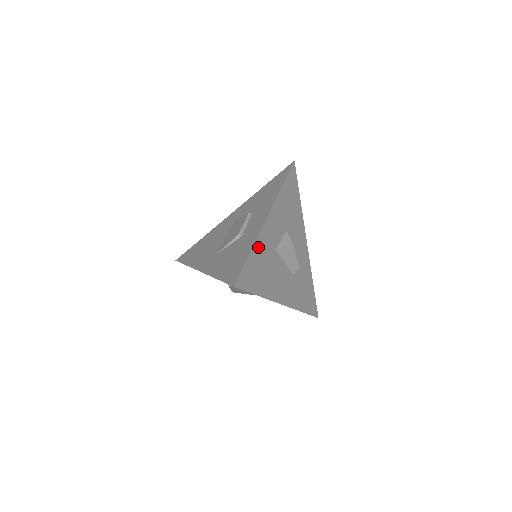
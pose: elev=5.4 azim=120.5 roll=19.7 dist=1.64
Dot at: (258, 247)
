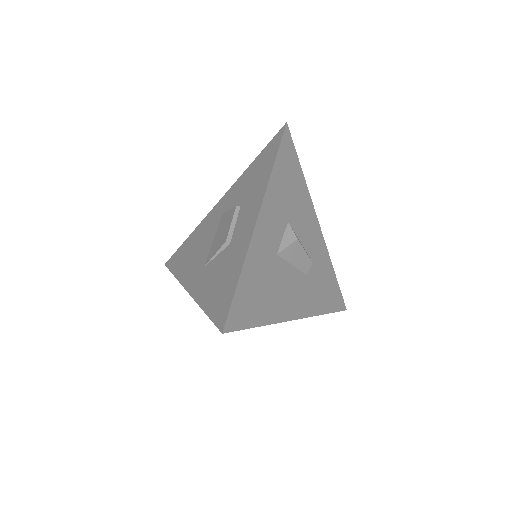
Dot at: (250, 263)
